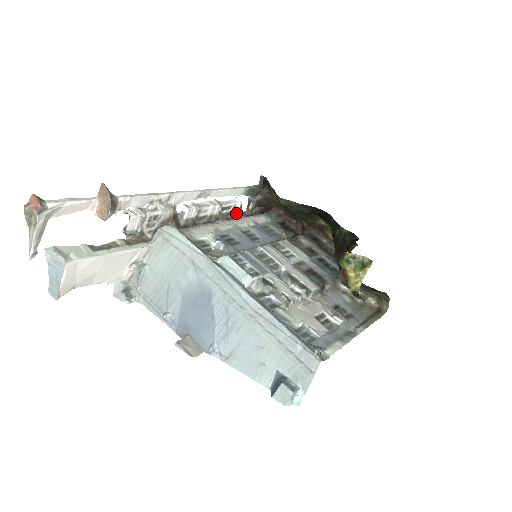
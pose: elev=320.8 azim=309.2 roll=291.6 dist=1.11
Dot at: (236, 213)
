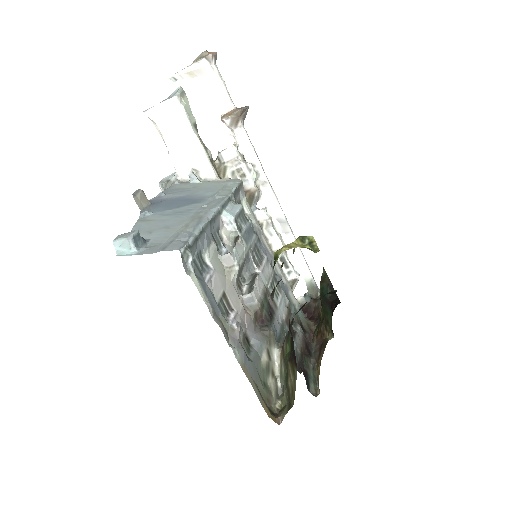
Dot at: occluded
